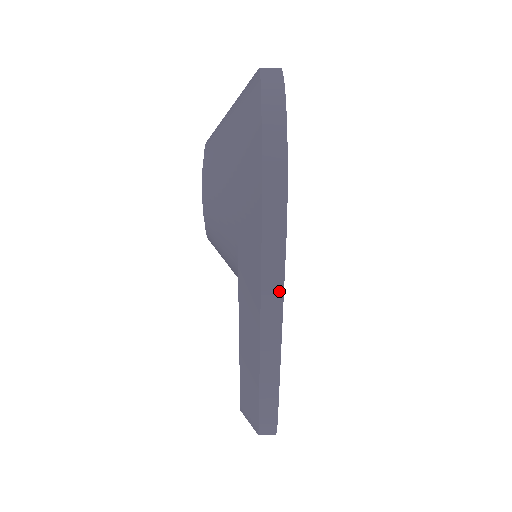
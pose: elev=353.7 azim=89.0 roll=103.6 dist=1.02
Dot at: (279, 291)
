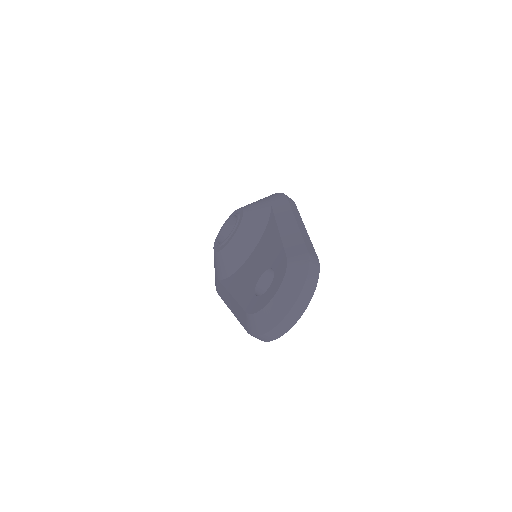
Dot at: (298, 212)
